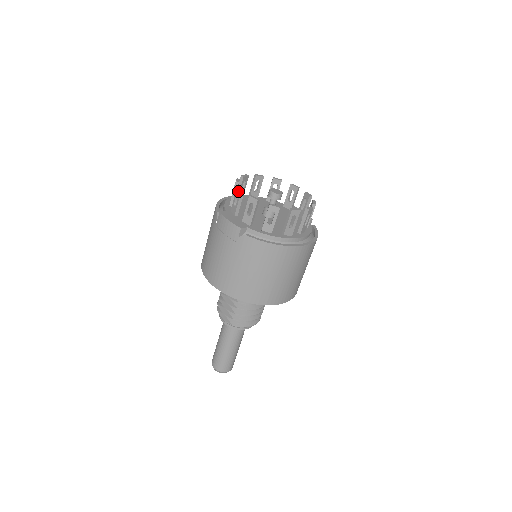
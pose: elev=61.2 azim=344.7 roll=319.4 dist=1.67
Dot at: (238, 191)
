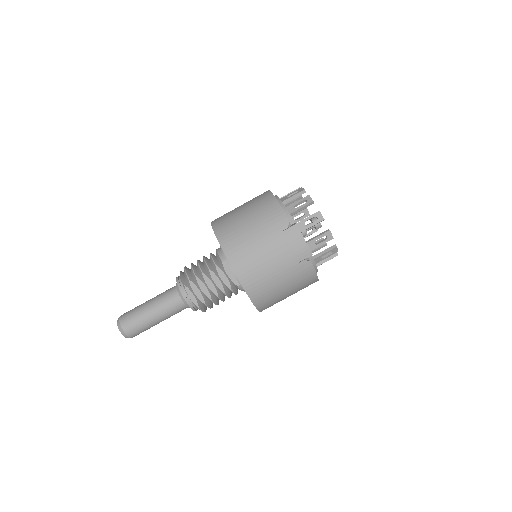
Dot at: (319, 216)
